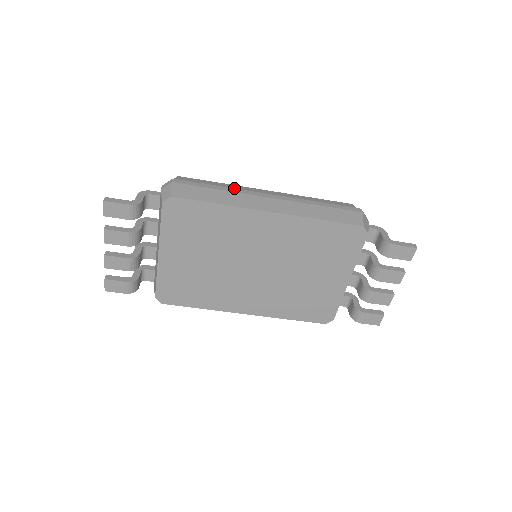
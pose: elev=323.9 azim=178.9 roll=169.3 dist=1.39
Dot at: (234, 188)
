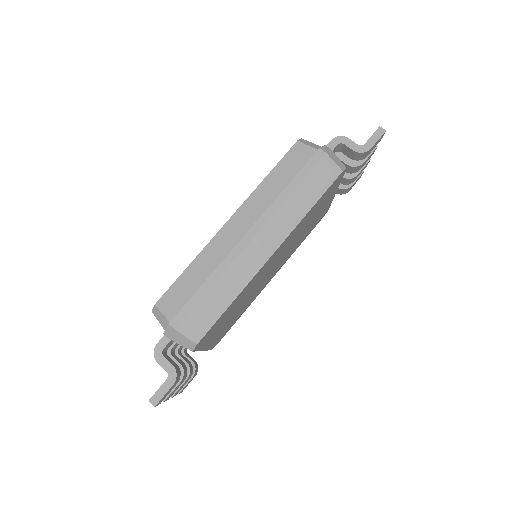
Dot at: (218, 266)
